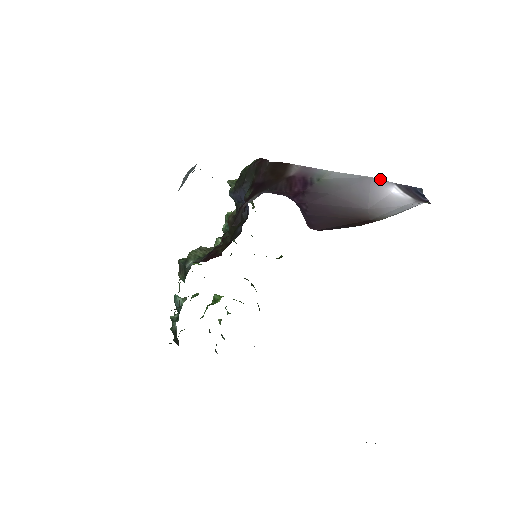
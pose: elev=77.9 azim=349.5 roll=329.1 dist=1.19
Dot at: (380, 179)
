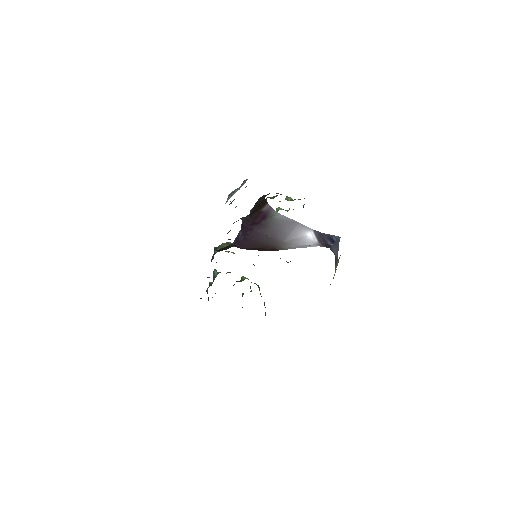
Dot at: occluded
